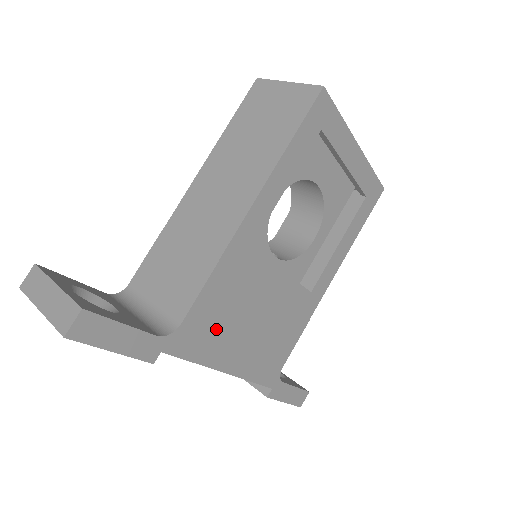
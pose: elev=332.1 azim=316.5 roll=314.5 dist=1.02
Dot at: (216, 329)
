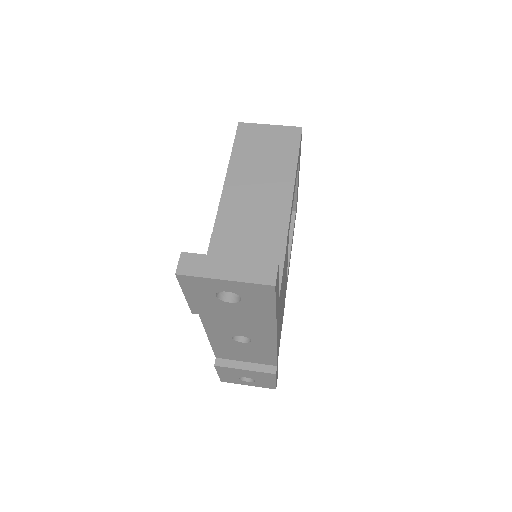
Dot at: occluded
